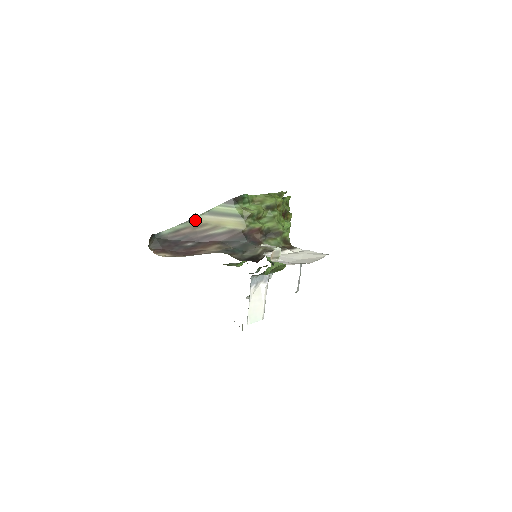
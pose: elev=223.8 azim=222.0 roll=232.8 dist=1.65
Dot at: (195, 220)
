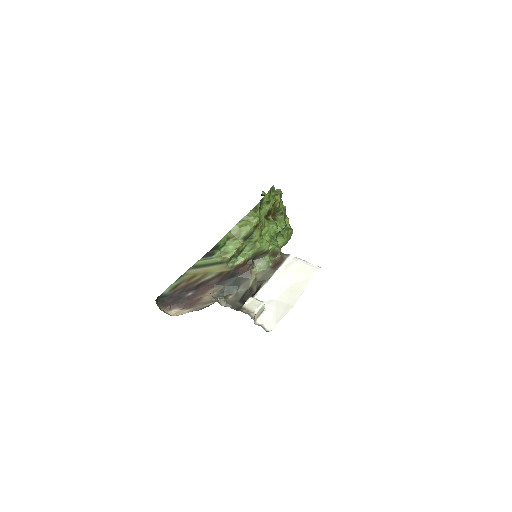
Dot at: (185, 275)
